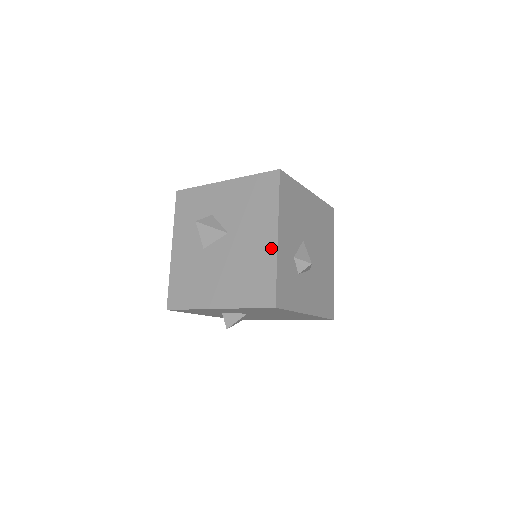
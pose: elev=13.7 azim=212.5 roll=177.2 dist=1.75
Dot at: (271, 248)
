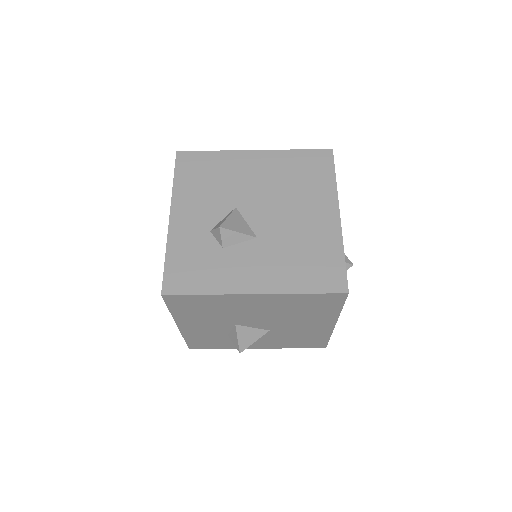
Dot at: occluded
